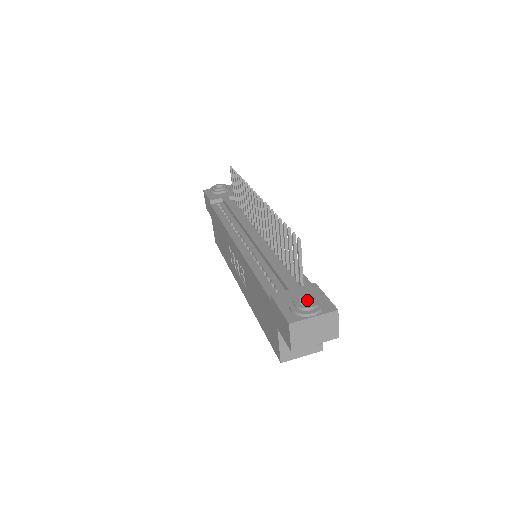
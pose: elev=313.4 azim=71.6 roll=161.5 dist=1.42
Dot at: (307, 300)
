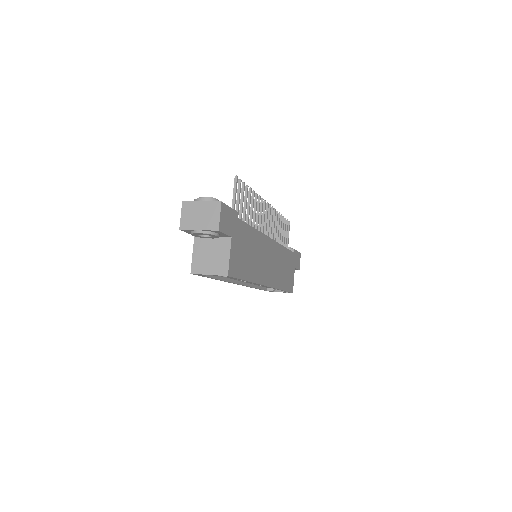
Dot at: occluded
